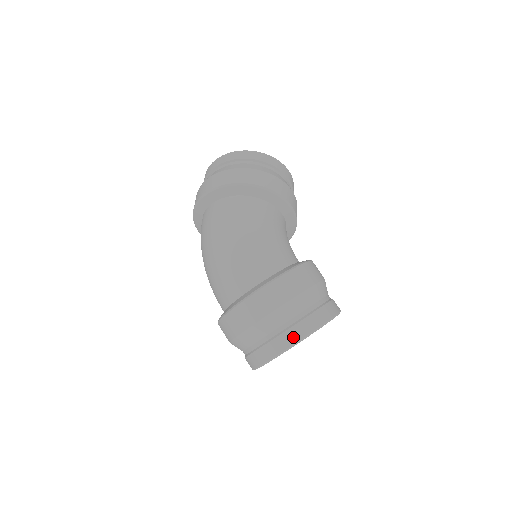
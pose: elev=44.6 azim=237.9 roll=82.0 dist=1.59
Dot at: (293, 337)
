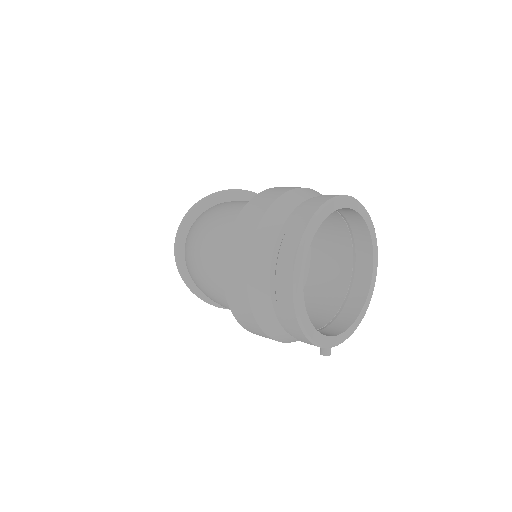
Dot at: (305, 216)
